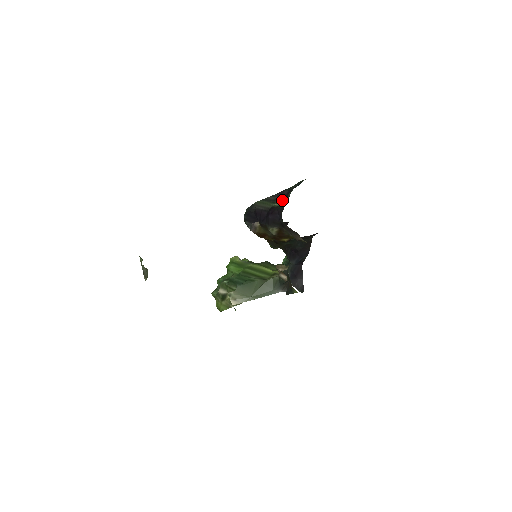
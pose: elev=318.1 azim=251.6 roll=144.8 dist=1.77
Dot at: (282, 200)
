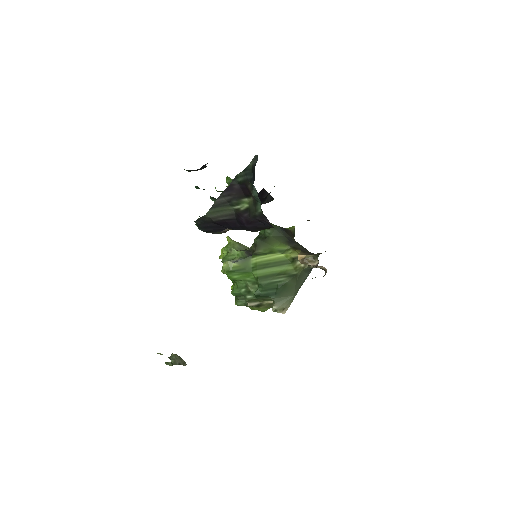
Dot at: (242, 199)
